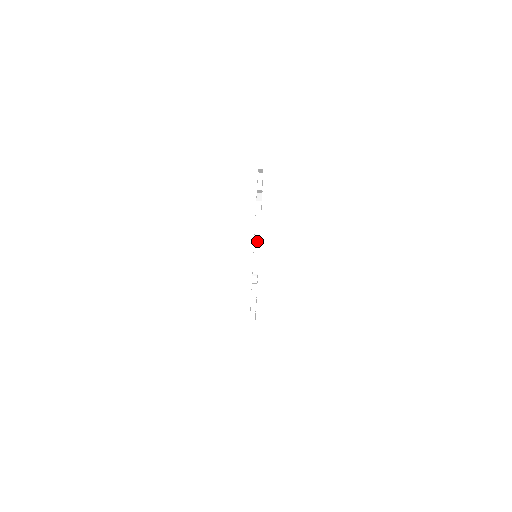
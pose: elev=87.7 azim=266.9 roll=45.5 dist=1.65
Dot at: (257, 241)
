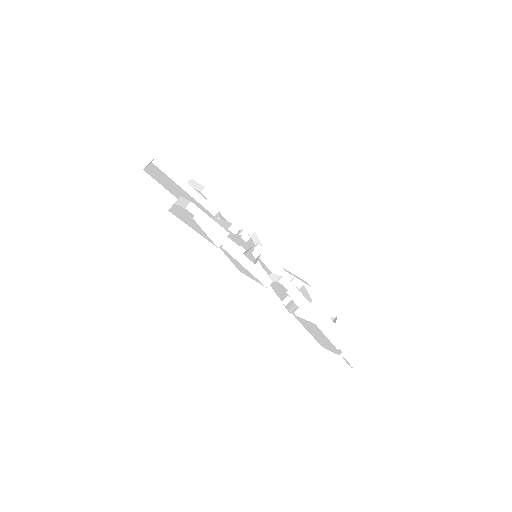
Dot at: (240, 257)
